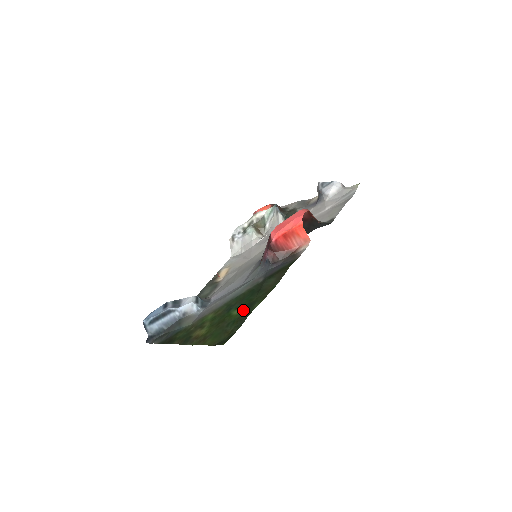
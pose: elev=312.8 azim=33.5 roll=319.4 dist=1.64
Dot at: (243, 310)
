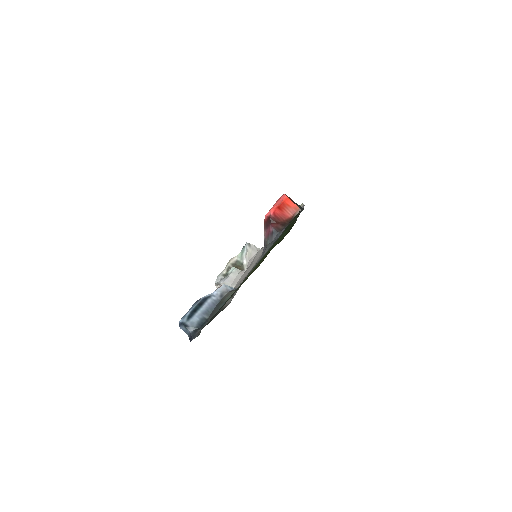
Dot at: occluded
